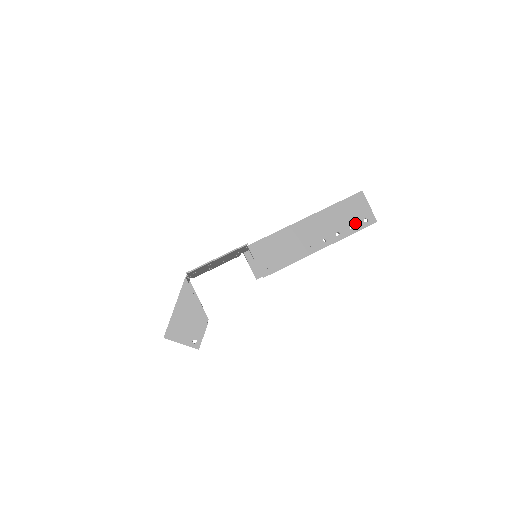
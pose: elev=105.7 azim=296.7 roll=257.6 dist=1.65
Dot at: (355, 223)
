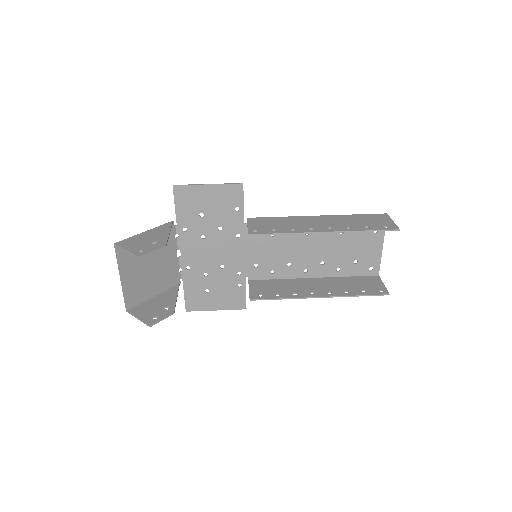
Dot at: (372, 226)
